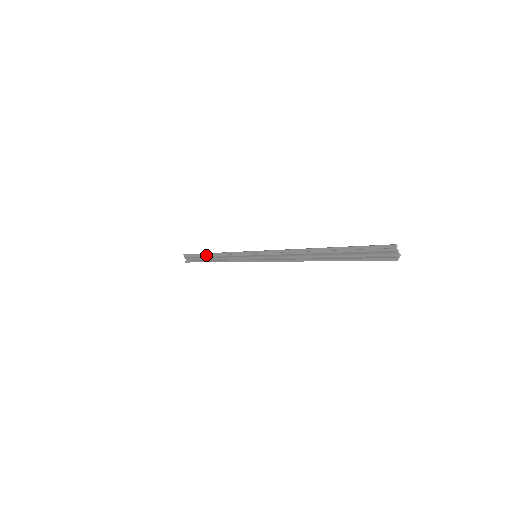
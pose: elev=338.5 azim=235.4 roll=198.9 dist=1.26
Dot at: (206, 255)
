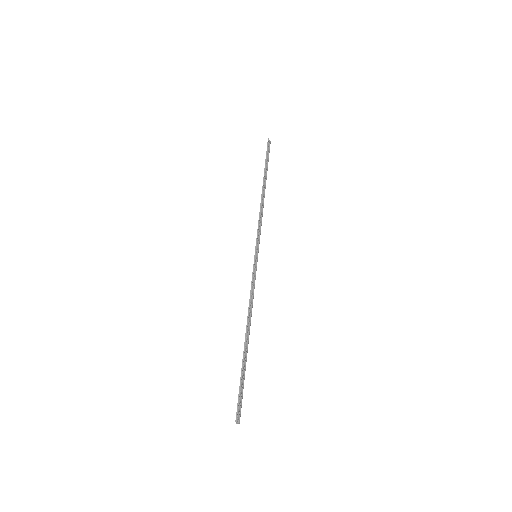
Dot at: (263, 178)
